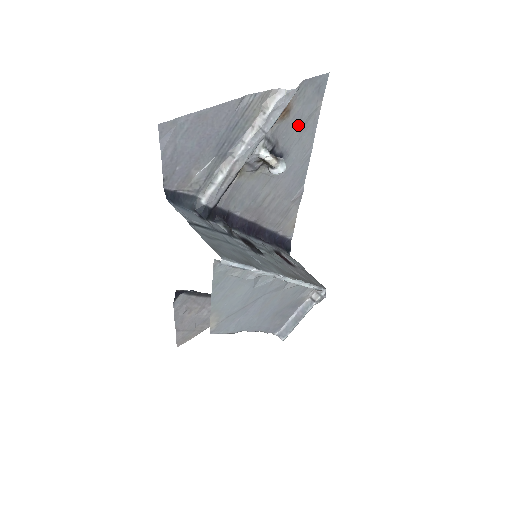
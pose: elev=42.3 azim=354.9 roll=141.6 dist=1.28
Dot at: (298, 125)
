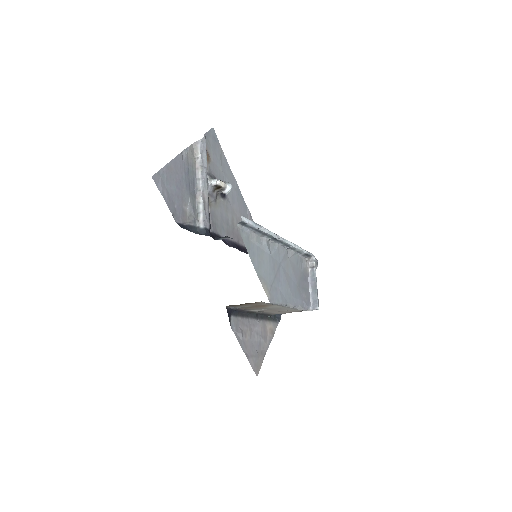
Dot at: (218, 164)
